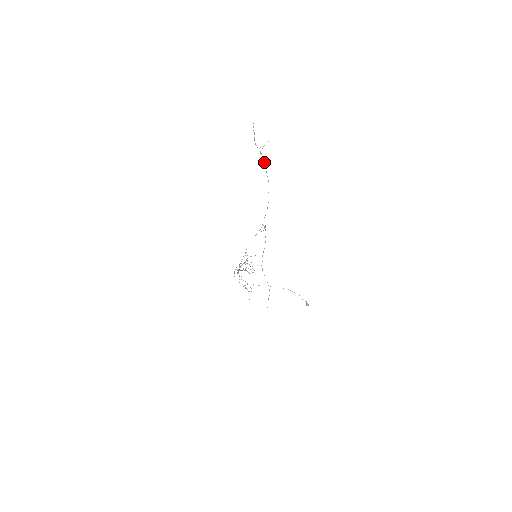
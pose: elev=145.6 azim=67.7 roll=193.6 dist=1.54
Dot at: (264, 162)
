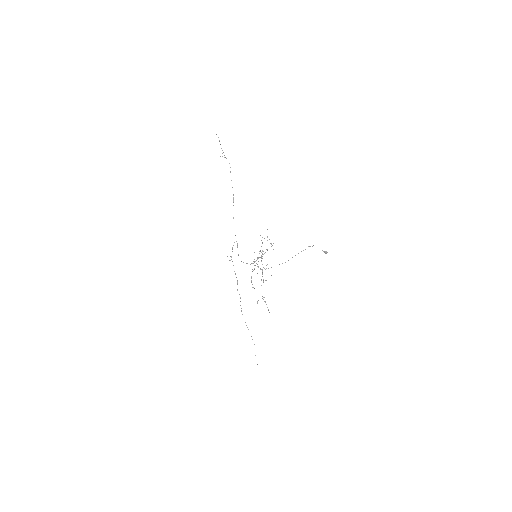
Dot at: occluded
